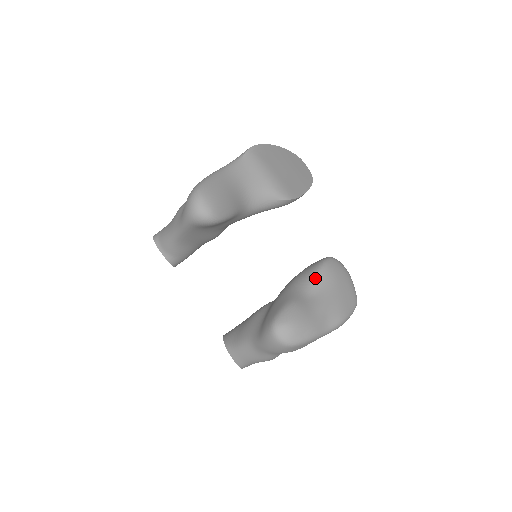
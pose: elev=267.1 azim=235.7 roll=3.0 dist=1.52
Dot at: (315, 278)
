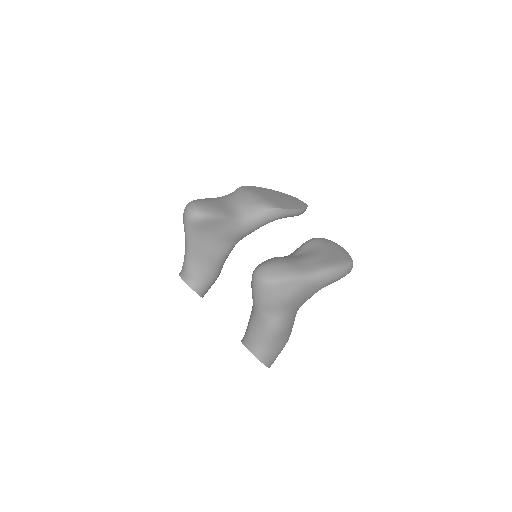
Dot at: (301, 246)
